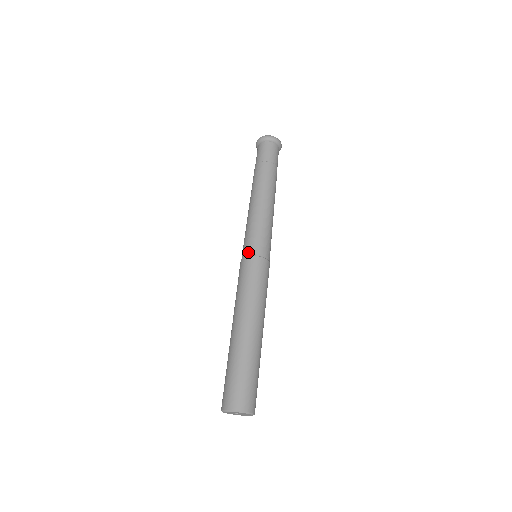
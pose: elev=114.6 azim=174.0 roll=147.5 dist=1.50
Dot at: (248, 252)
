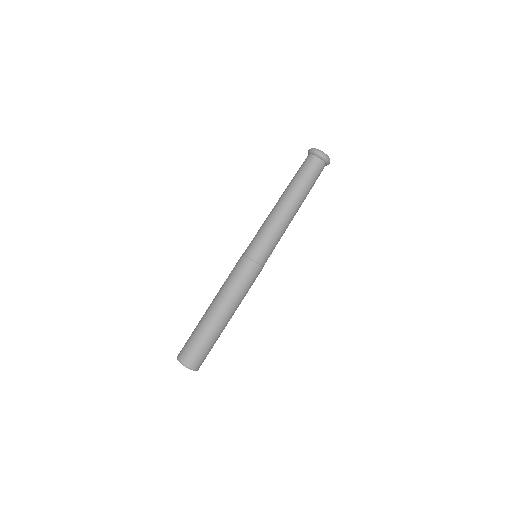
Dot at: (248, 253)
